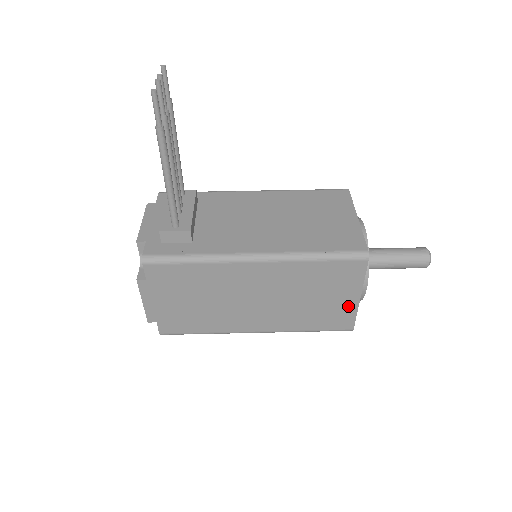
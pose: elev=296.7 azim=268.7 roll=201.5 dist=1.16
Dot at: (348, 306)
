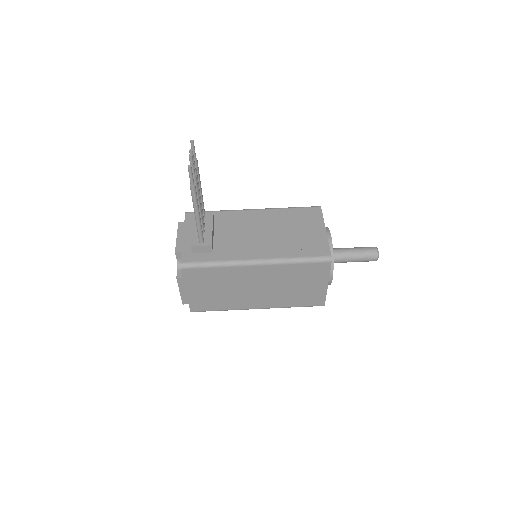
Dot at: (320, 290)
